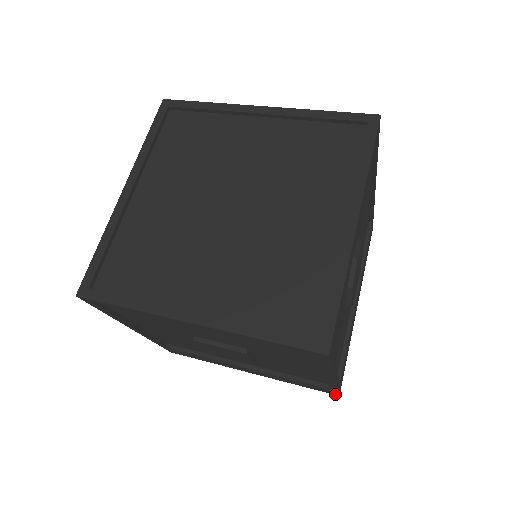
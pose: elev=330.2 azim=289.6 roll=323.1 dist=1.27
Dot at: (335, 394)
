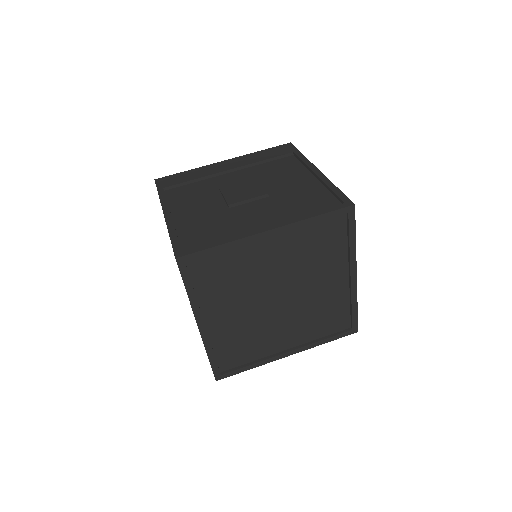
Dot at: occluded
